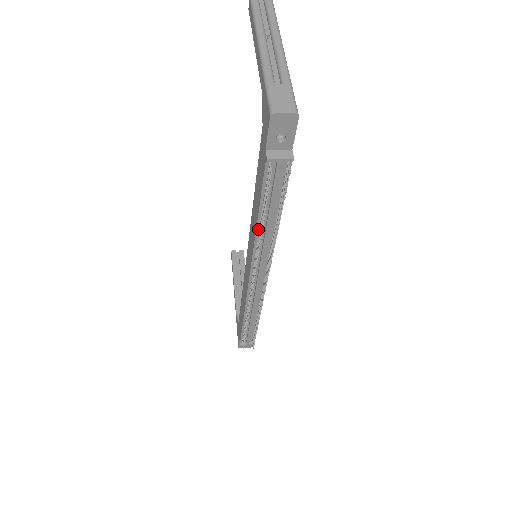
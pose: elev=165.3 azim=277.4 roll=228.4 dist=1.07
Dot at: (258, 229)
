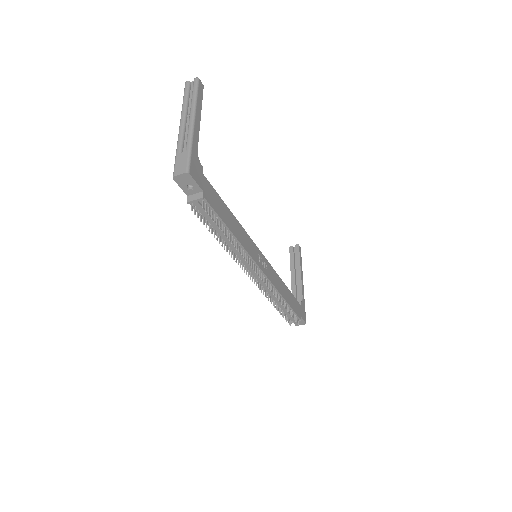
Dot at: (224, 242)
